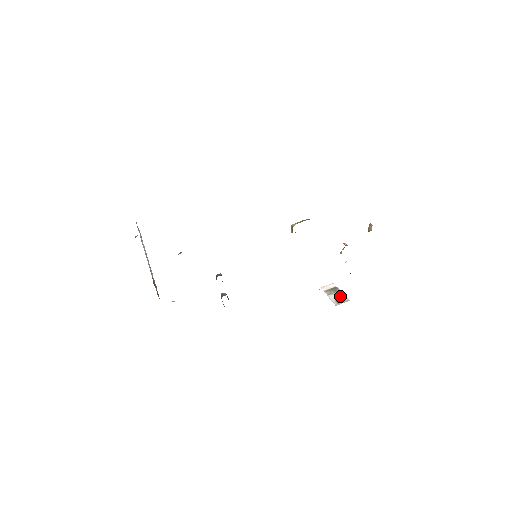
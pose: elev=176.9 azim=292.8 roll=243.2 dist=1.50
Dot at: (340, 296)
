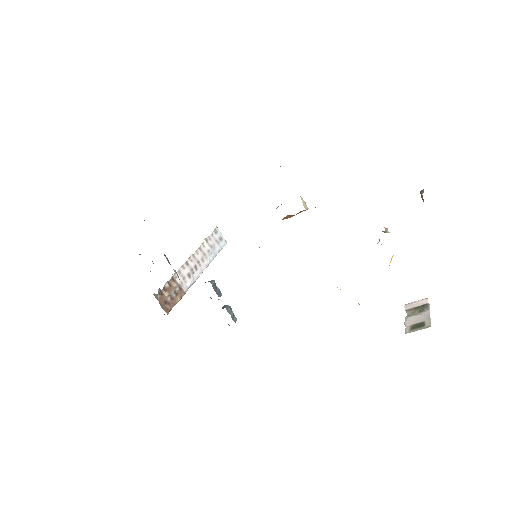
Dot at: (422, 319)
